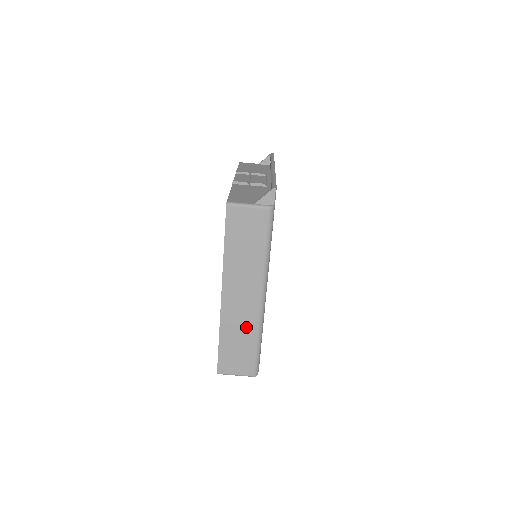
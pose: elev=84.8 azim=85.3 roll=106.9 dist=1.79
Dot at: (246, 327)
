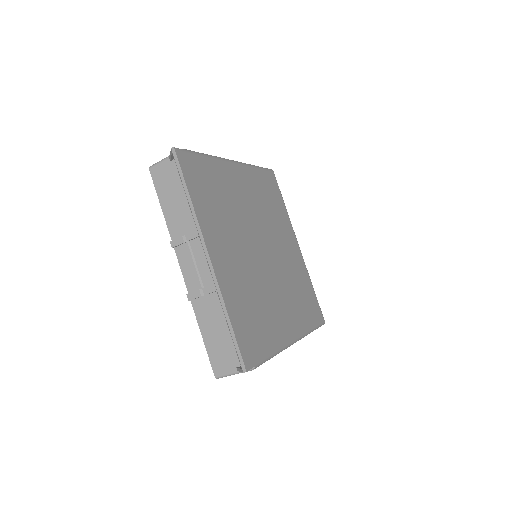
Dot at: occluded
